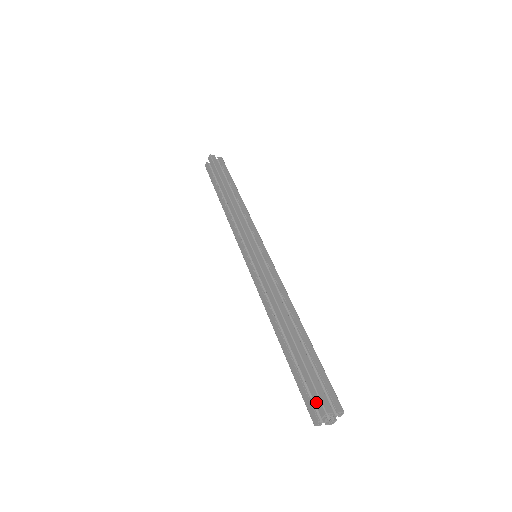
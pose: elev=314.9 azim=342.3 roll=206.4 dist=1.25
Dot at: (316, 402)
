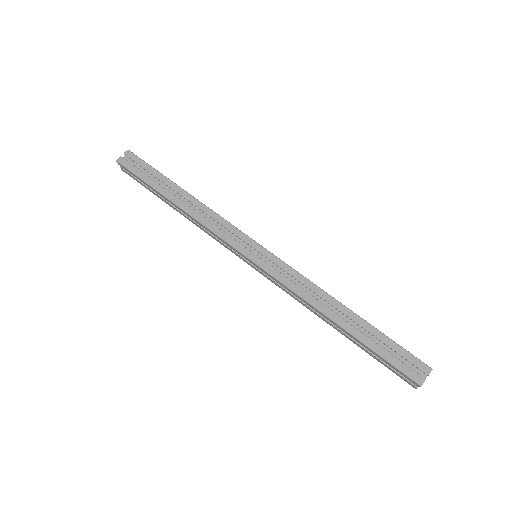
Dot at: (417, 364)
